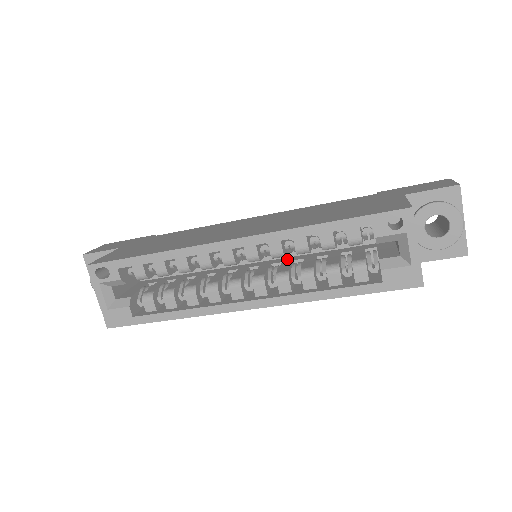
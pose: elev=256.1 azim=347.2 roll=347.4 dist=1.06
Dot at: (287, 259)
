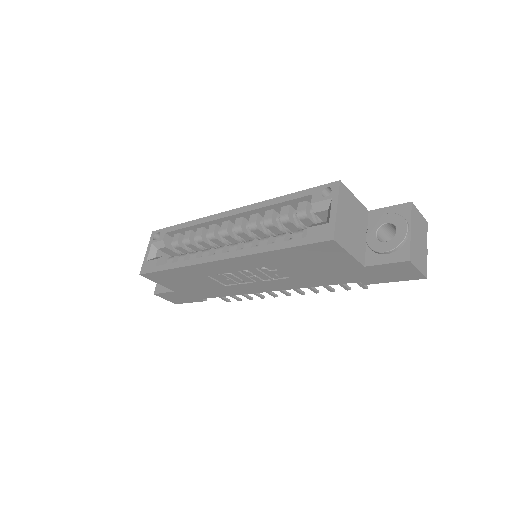
Dot at: occluded
